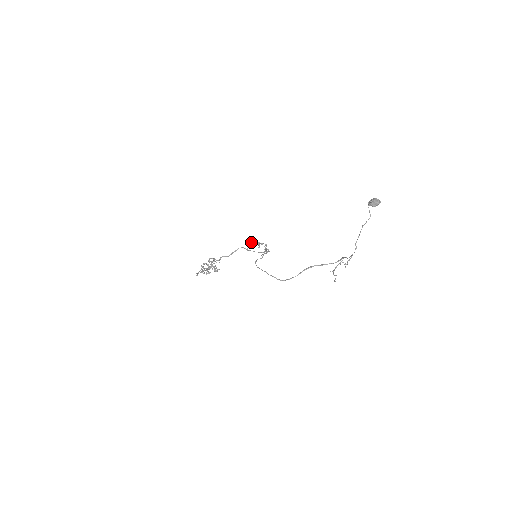
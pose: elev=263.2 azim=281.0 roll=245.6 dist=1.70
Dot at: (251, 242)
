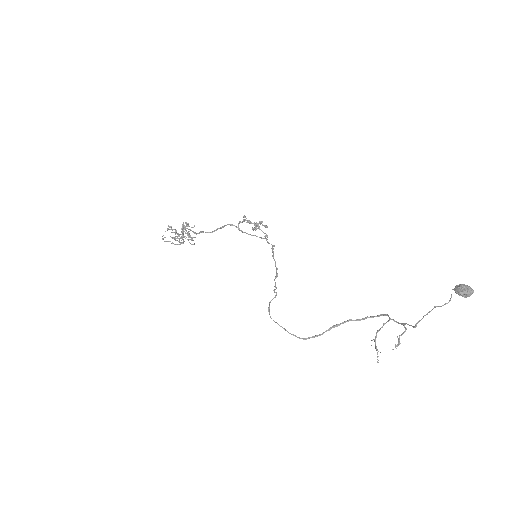
Dot at: (245, 220)
